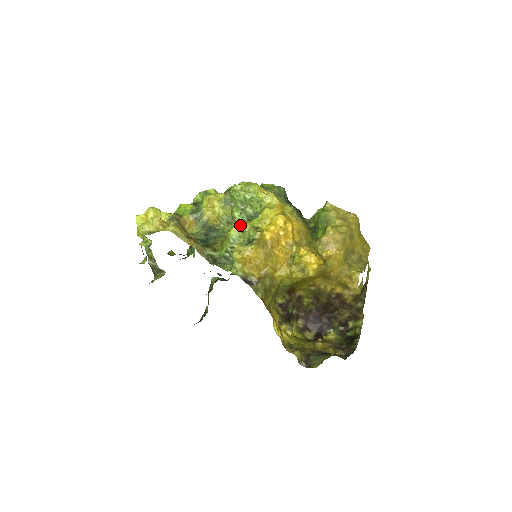
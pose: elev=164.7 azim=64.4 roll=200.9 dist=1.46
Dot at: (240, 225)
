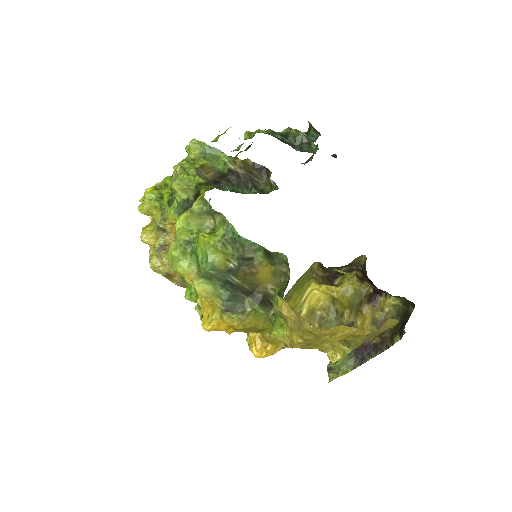
Dot at: (188, 298)
